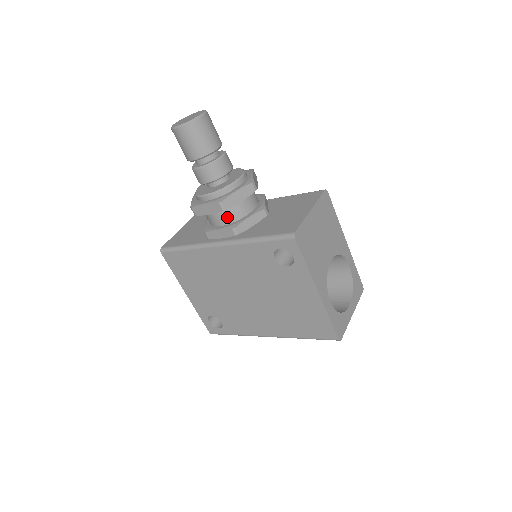
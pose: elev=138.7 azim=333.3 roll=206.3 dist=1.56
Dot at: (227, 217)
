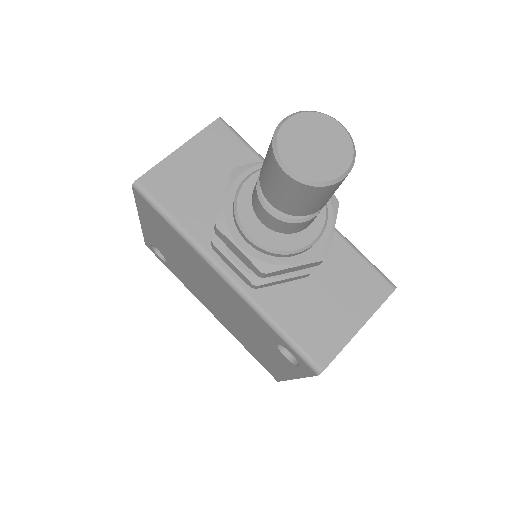
Dot at: occluded
